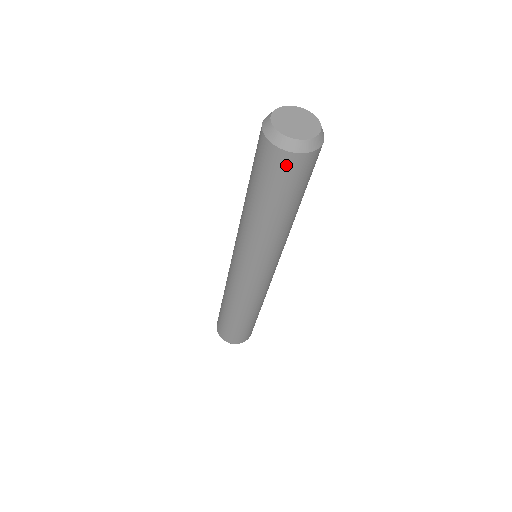
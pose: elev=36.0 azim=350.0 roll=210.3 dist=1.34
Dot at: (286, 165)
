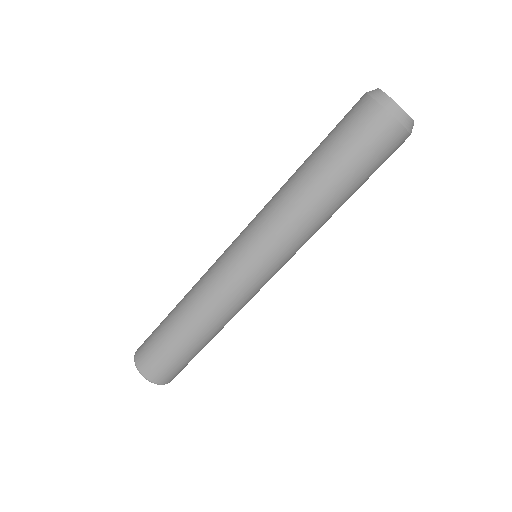
Dot at: (394, 143)
